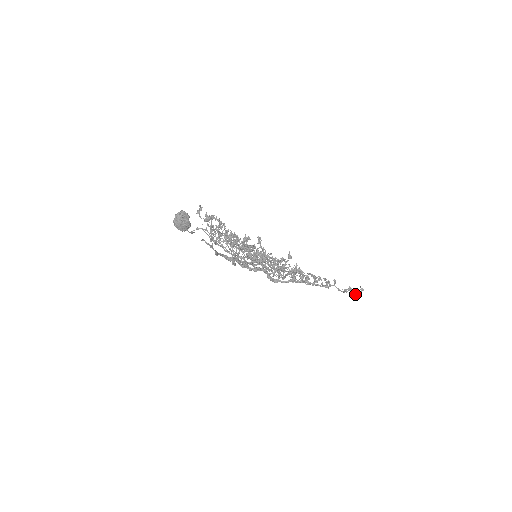
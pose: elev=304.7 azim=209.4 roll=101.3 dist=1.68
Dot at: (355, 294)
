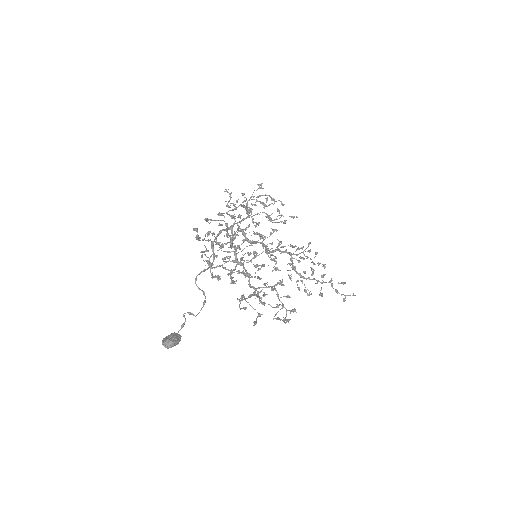
Dot at: (344, 301)
